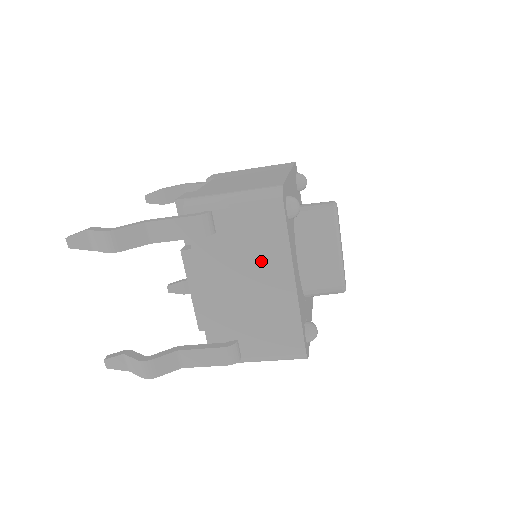
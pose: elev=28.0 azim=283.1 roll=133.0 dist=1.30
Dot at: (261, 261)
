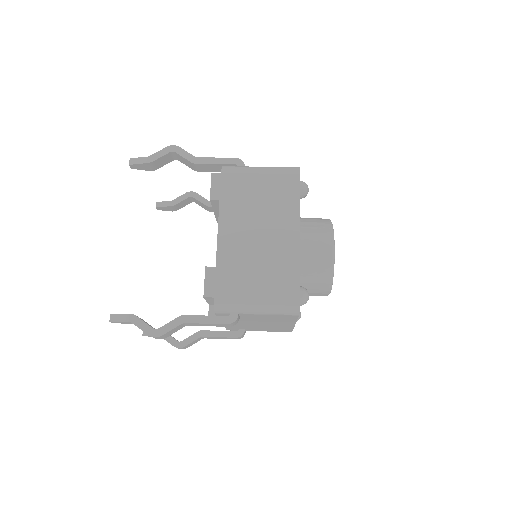
Dot at: (272, 322)
